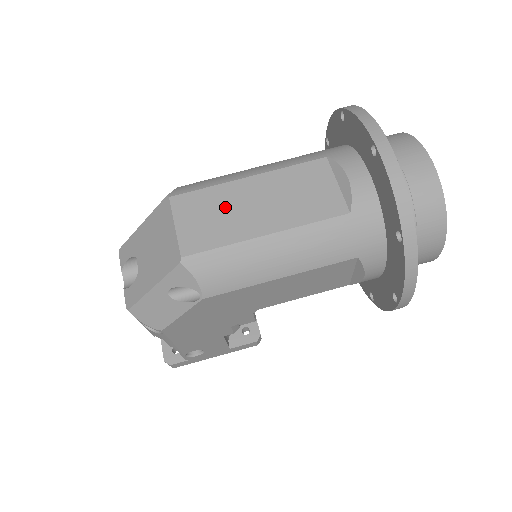
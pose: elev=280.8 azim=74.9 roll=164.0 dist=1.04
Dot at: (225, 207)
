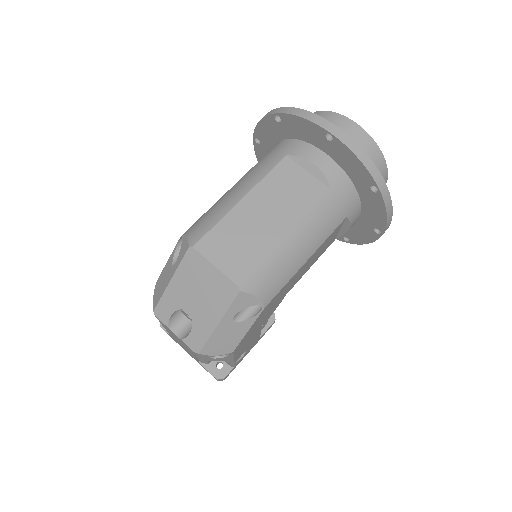
Dot at: (242, 231)
